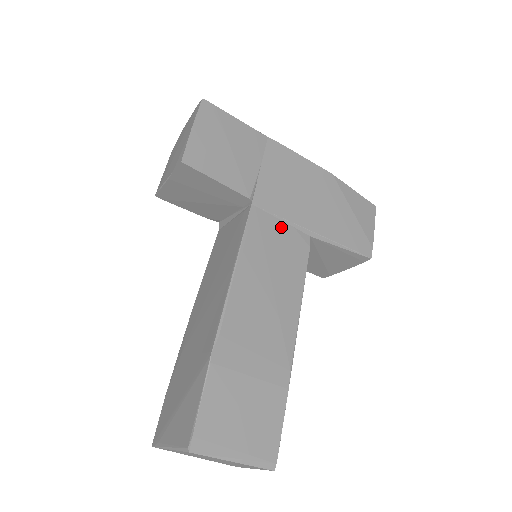
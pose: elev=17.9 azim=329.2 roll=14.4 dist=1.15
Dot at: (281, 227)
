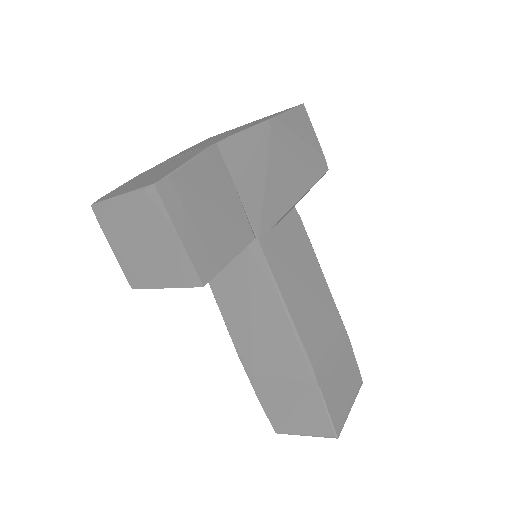
Dot at: (281, 230)
